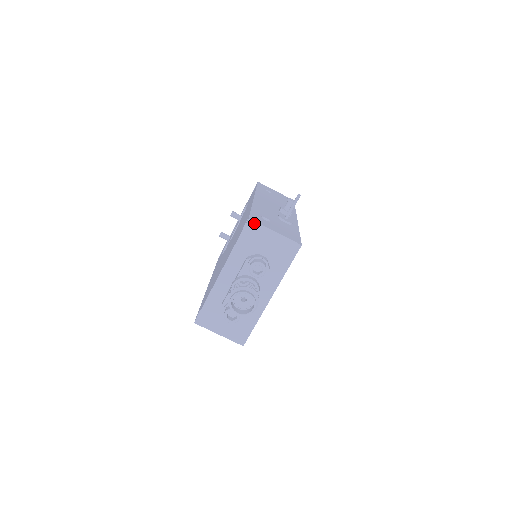
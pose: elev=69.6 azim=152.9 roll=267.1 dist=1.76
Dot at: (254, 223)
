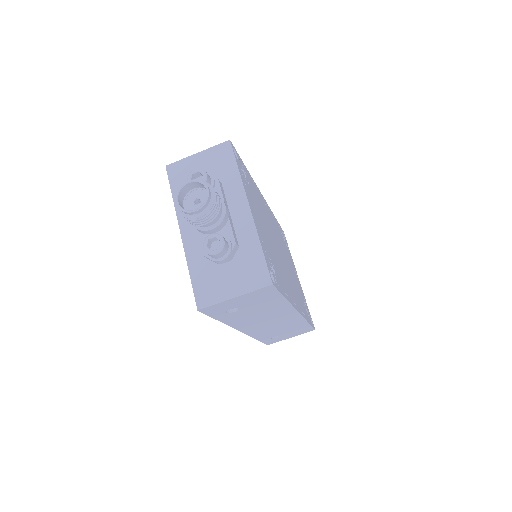
Dot at: (173, 165)
